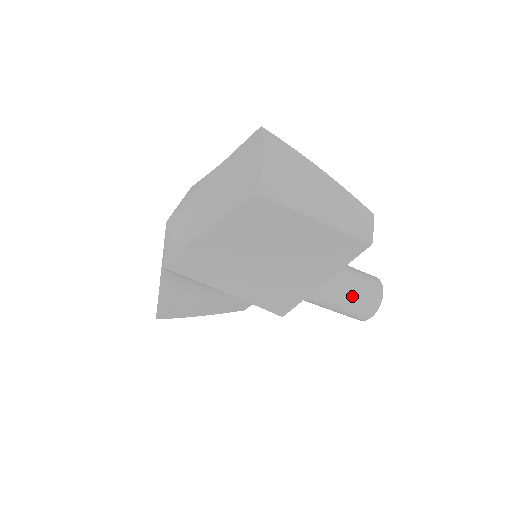
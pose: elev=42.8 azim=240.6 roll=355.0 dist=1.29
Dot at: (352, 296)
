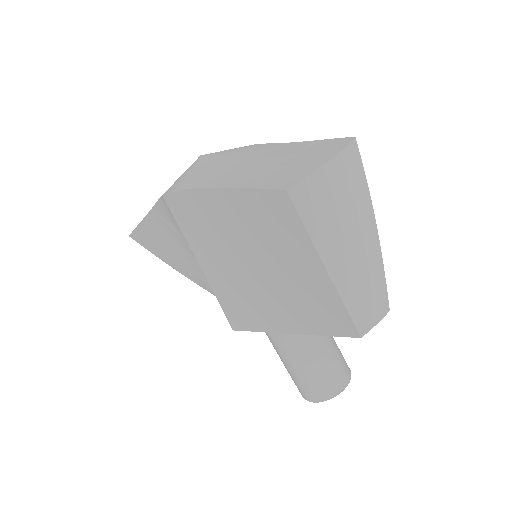
Dot at: (311, 368)
